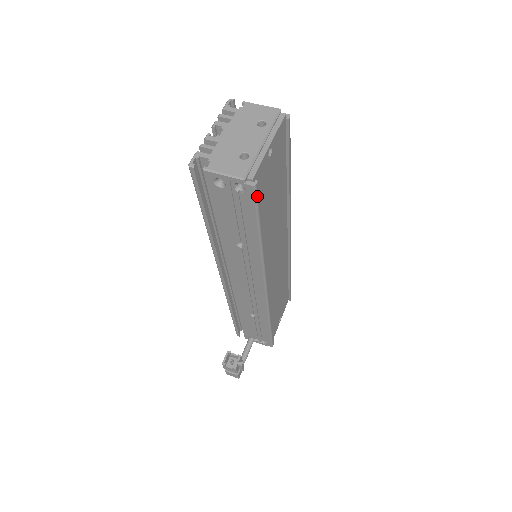
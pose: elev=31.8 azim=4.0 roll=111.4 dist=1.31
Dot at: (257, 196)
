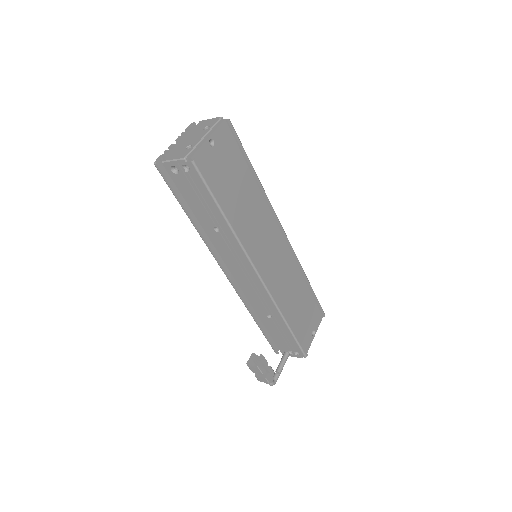
Dot at: (200, 171)
